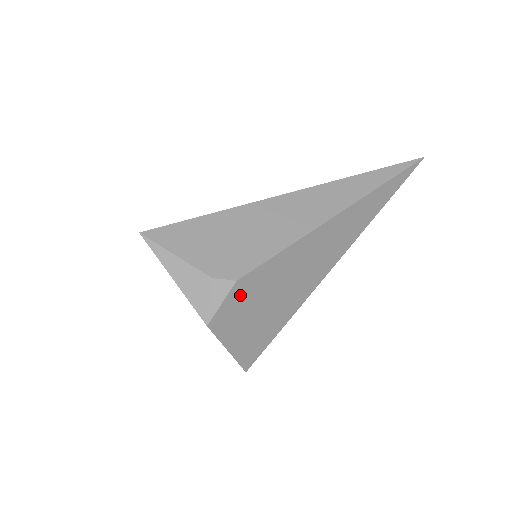
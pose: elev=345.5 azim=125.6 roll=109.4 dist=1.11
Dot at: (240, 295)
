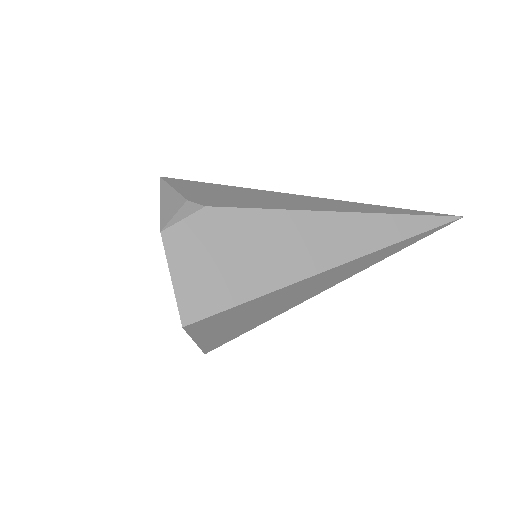
Dot at: (205, 224)
